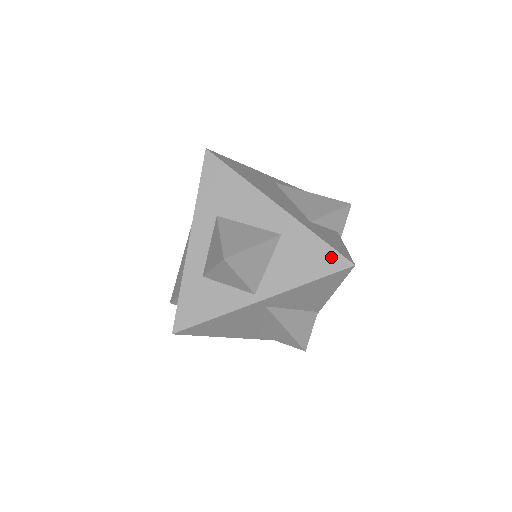
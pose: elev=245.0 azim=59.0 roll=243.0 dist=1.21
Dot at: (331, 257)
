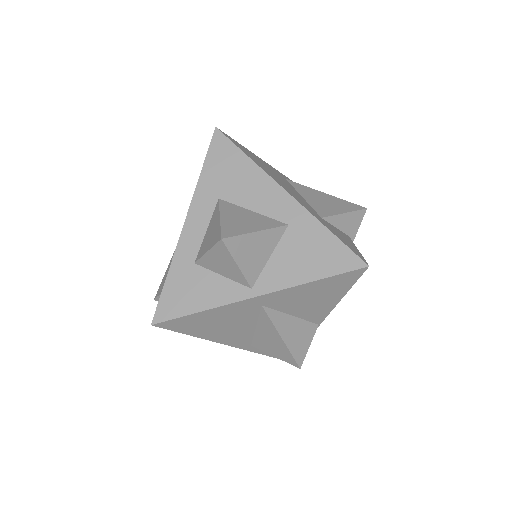
Dot at: (342, 255)
